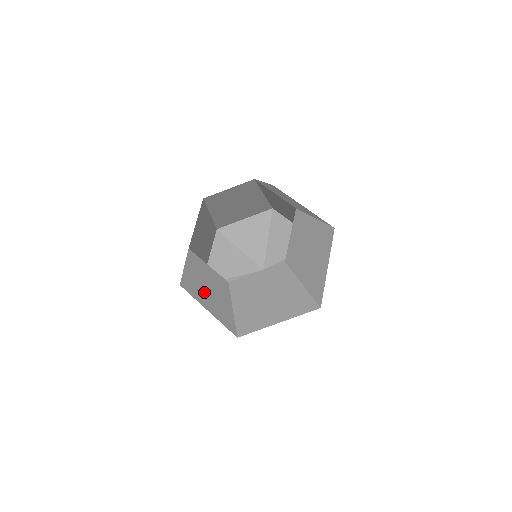
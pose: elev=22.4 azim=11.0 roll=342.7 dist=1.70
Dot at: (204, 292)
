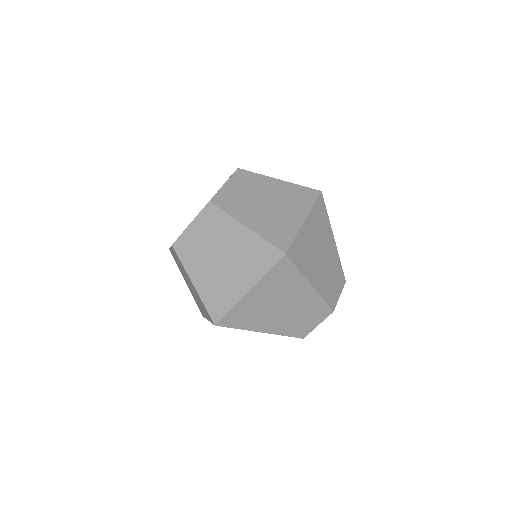
Dot at: occluded
